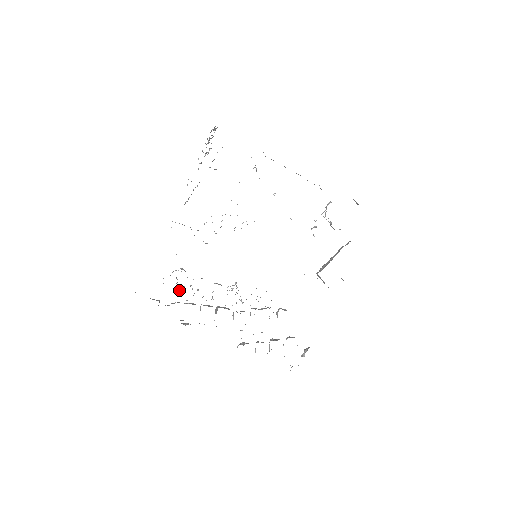
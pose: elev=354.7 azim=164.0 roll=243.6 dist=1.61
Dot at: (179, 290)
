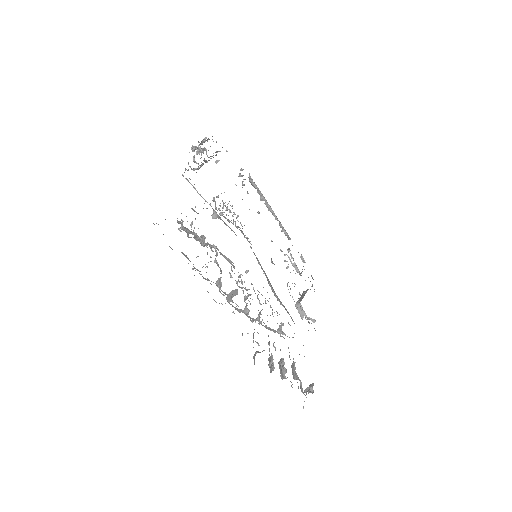
Dot at: (203, 243)
